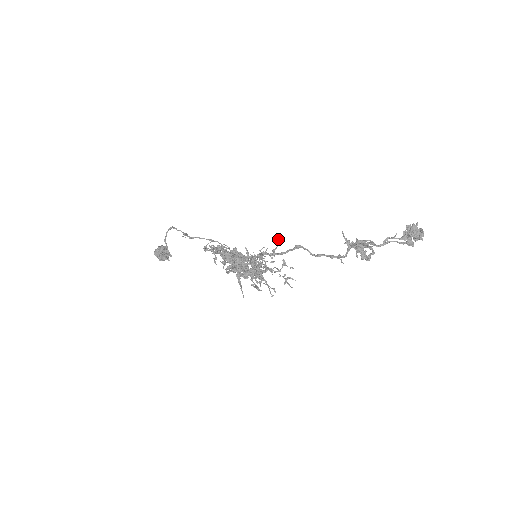
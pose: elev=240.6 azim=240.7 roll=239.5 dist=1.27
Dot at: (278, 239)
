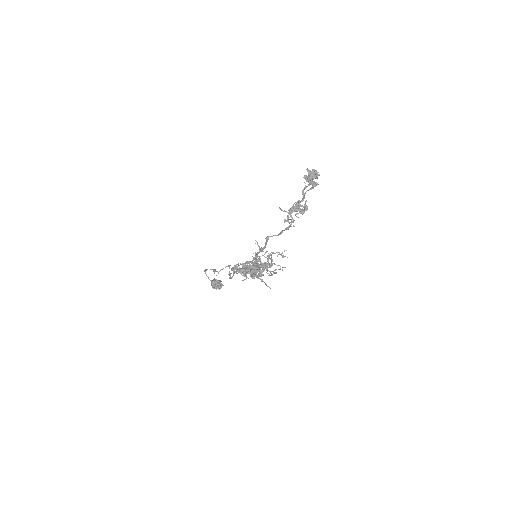
Dot at: (255, 243)
